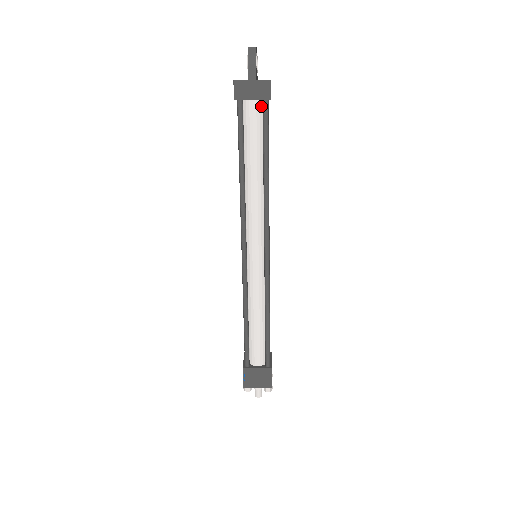
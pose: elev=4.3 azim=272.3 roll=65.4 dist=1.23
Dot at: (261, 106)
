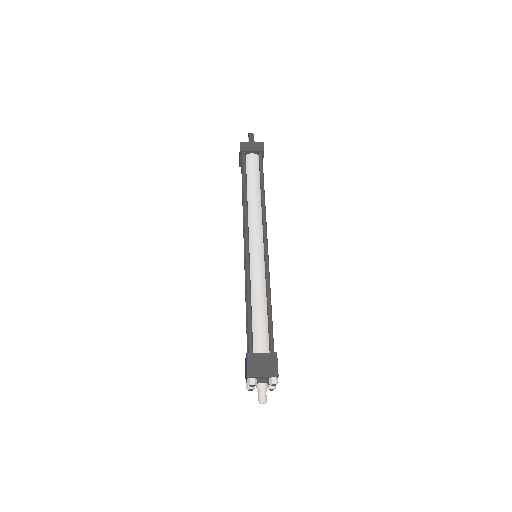
Dot at: (257, 158)
